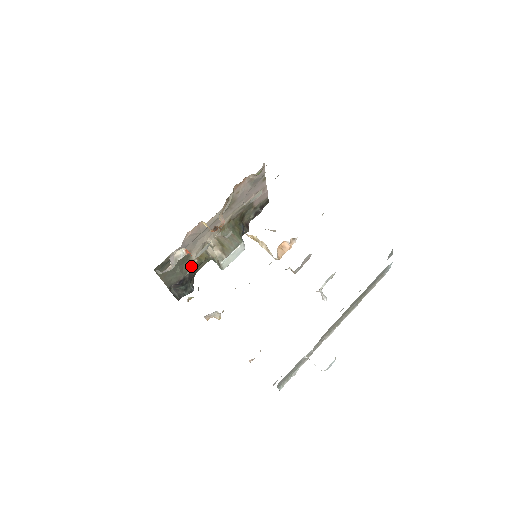
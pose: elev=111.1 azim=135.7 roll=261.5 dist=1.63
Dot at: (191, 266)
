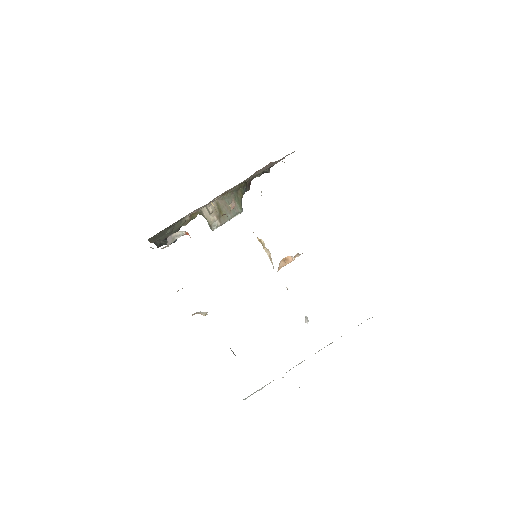
Dot at: (182, 224)
